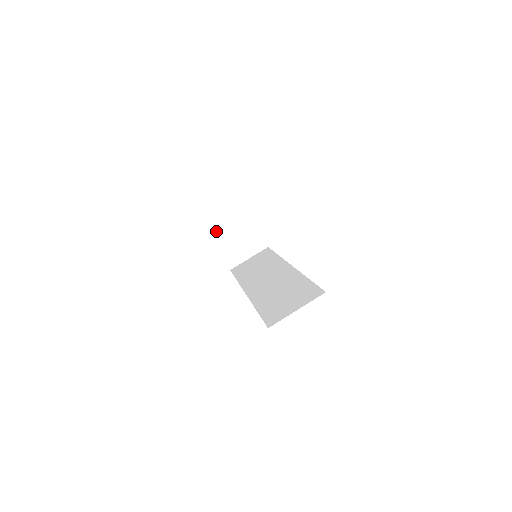
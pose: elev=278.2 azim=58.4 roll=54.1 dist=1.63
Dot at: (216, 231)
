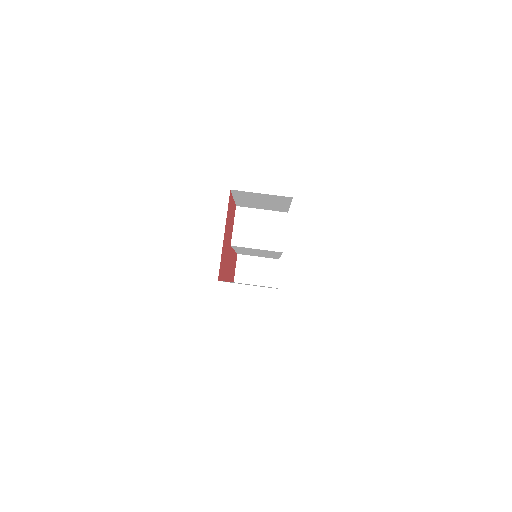
Dot at: (241, 213)
